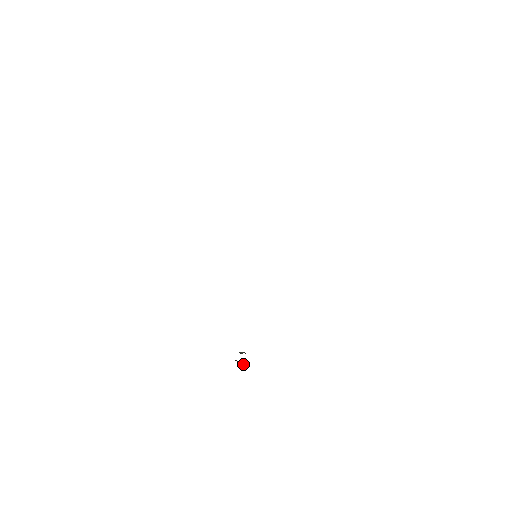
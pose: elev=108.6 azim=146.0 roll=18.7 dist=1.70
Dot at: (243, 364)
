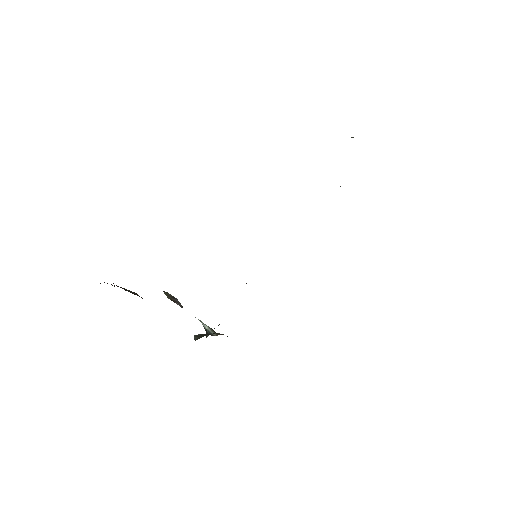
Dot at: (181, 305)
